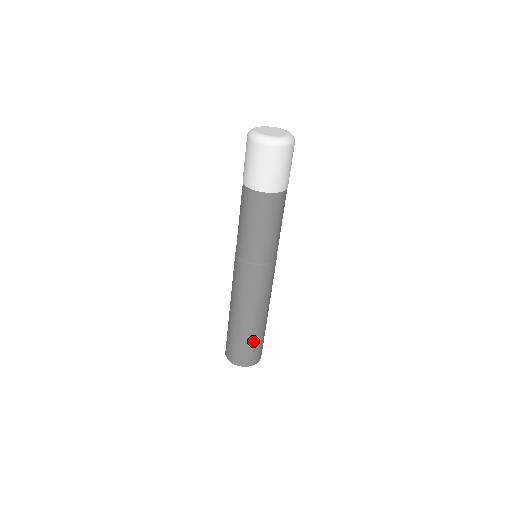
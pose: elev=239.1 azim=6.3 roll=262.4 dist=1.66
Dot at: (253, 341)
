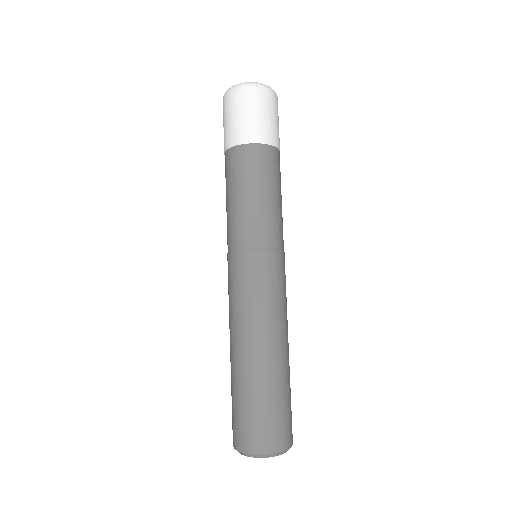
Dot at: (289, 390)
